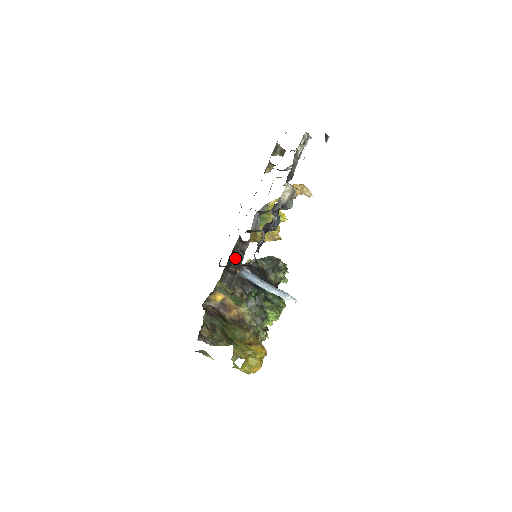
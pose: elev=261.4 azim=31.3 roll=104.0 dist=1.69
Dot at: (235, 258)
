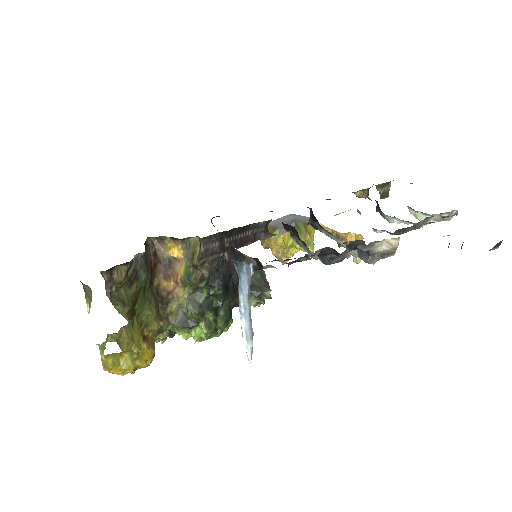
Dot at: (242, 235)
